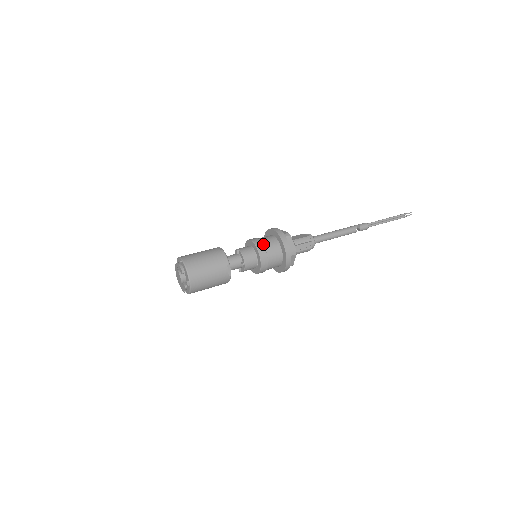
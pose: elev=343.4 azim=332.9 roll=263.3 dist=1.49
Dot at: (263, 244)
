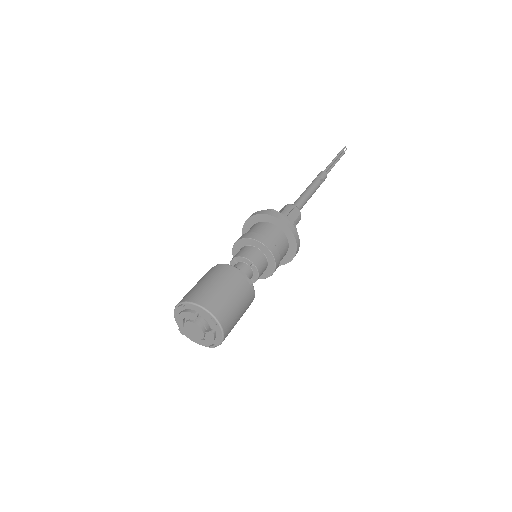
Dot at: (254, 233)
